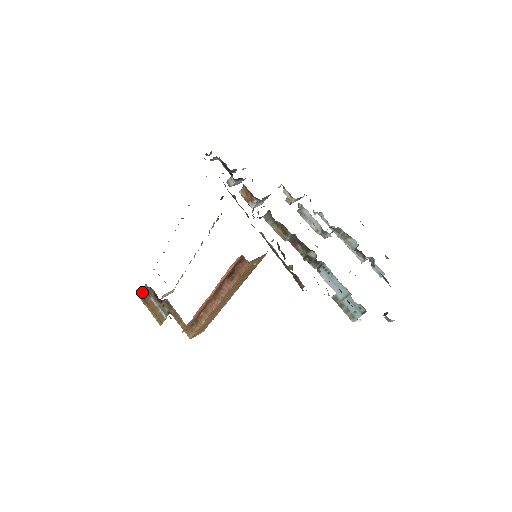
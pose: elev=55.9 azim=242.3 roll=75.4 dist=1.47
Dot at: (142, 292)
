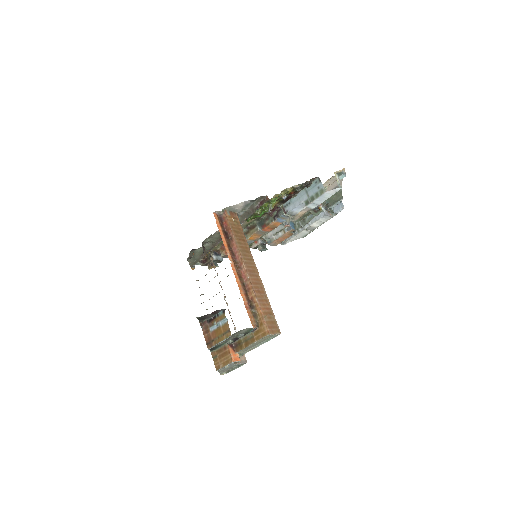
Dot at: (217, 369)
